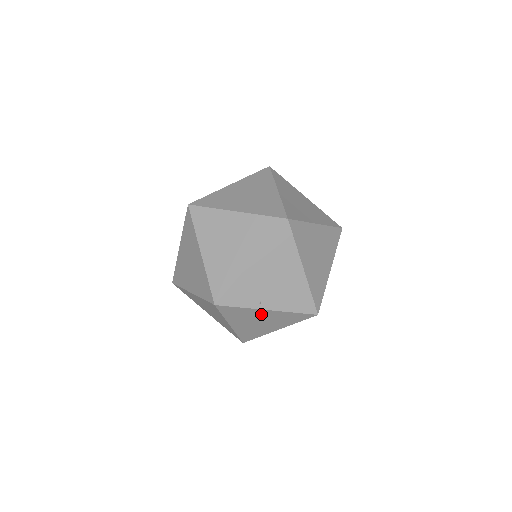
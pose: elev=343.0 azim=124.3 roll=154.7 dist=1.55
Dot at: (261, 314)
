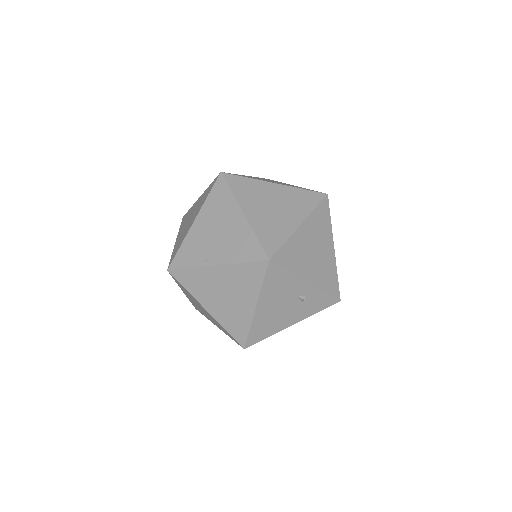
Dot at: (216, 276)
